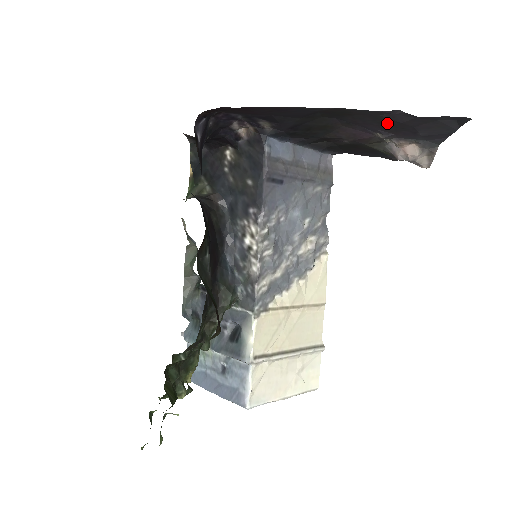
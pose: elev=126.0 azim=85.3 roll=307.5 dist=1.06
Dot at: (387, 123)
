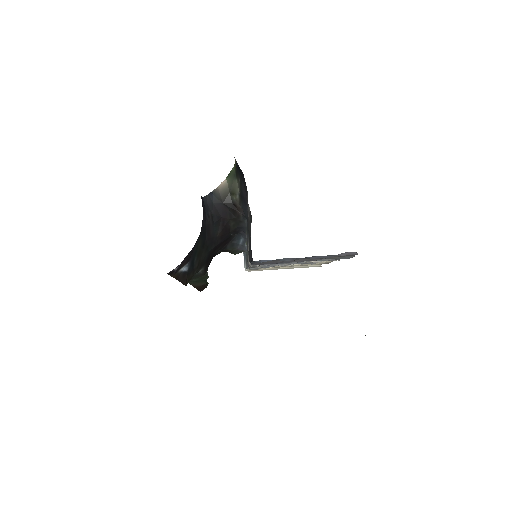
Dot at: occluded
